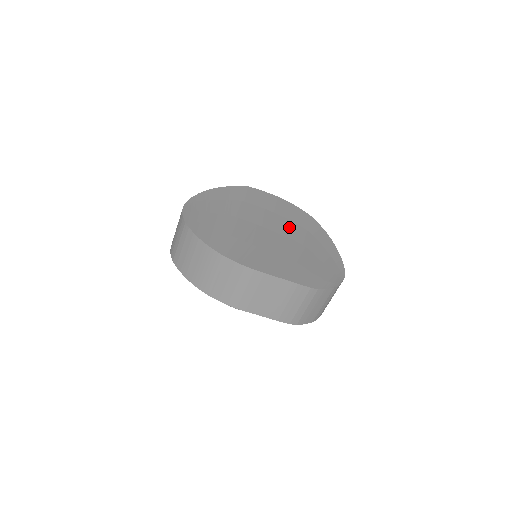
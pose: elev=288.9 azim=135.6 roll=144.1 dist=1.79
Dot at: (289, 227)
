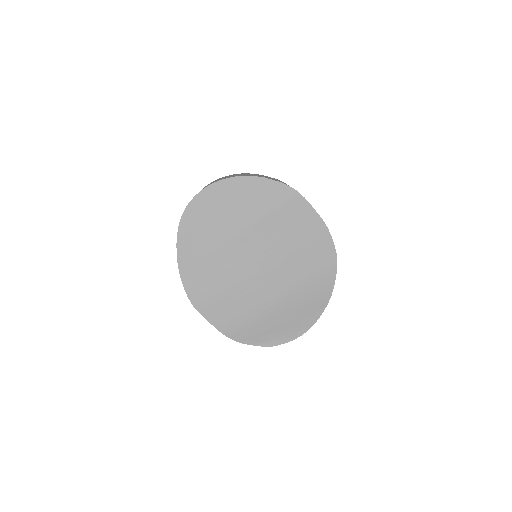
Dot at: (287, 269)
